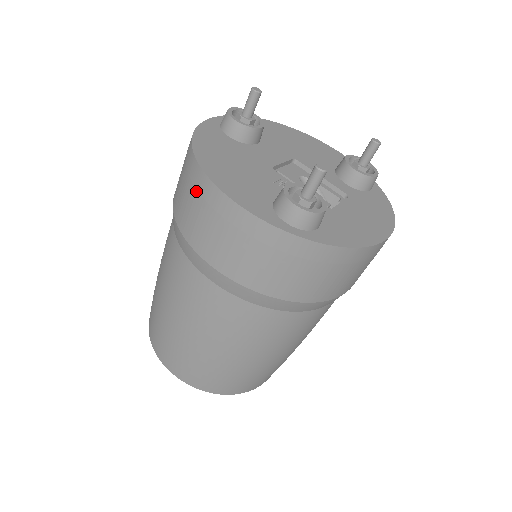
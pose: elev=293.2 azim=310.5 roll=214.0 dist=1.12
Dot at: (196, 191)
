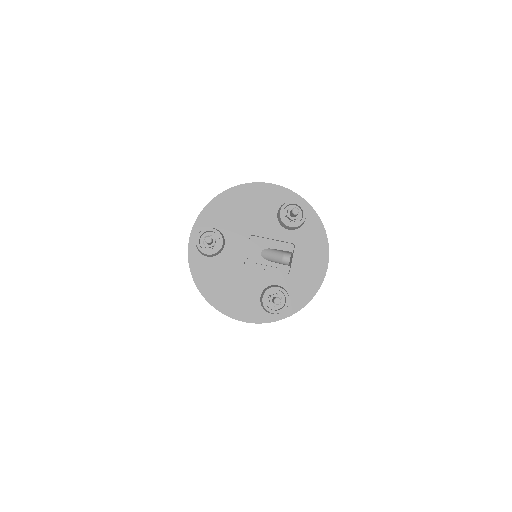
Dot at: occluded
